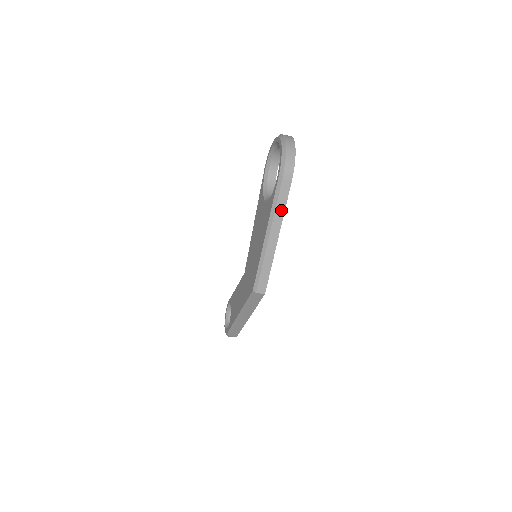
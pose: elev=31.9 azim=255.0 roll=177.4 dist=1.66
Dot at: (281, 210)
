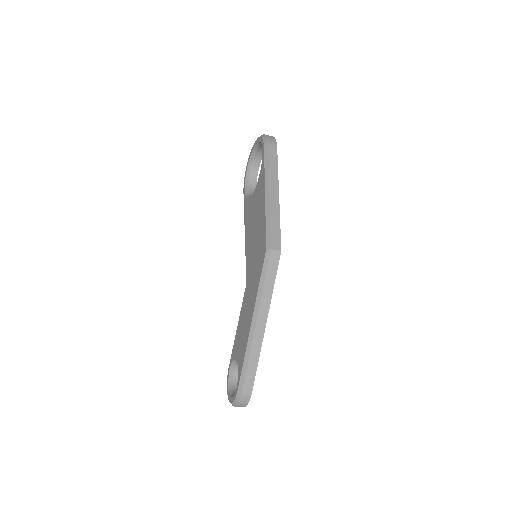
Dot at: (274, 170)
